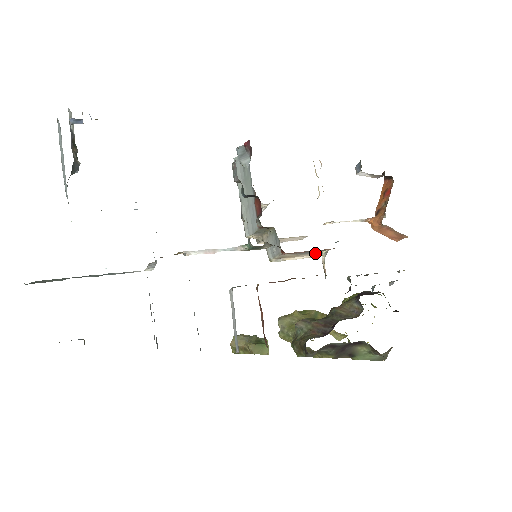
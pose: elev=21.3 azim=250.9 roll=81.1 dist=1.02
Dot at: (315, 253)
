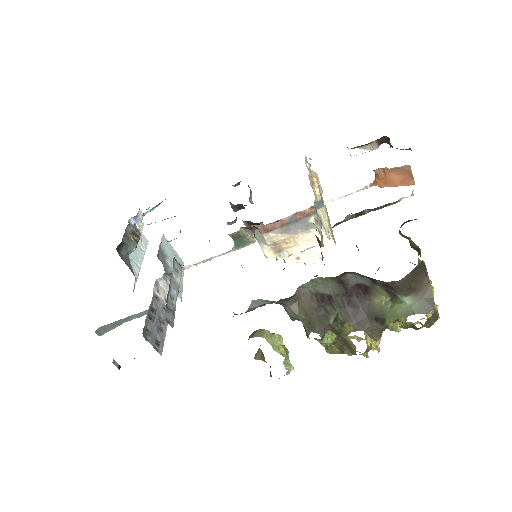
Dot at: (312, 231)
